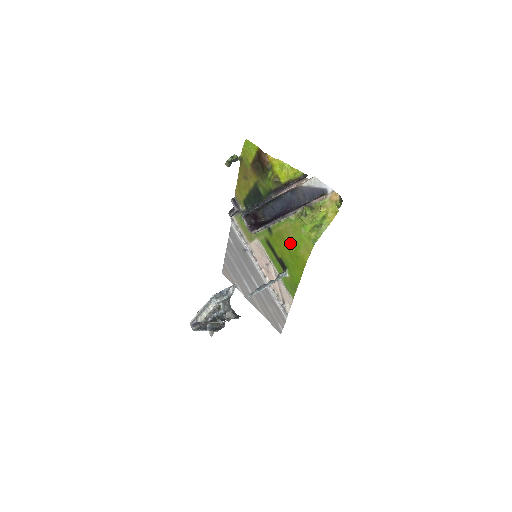
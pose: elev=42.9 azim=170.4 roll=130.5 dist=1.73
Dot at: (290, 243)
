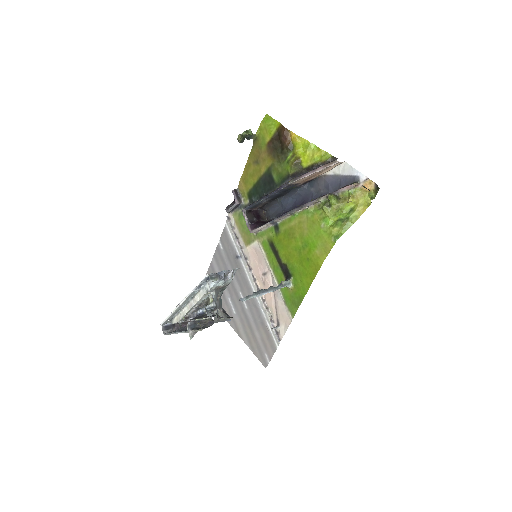
Dot at: (302, 242)
